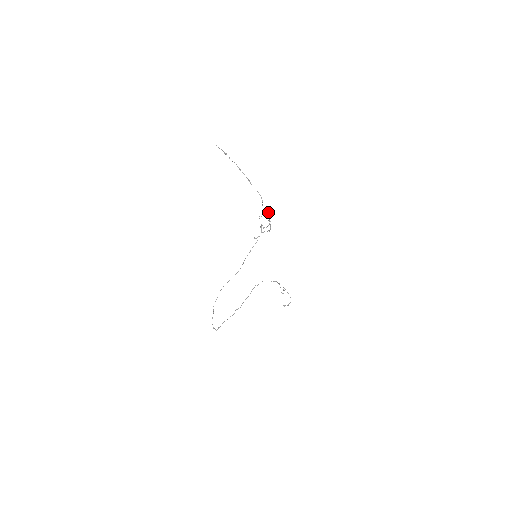
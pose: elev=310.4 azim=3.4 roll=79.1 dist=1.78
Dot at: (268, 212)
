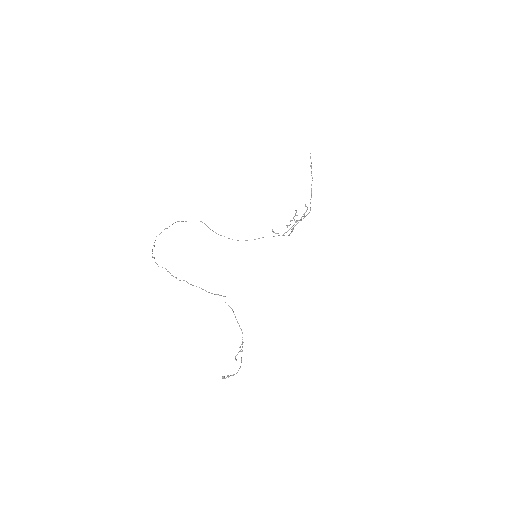
Dot at: (307, 208)
